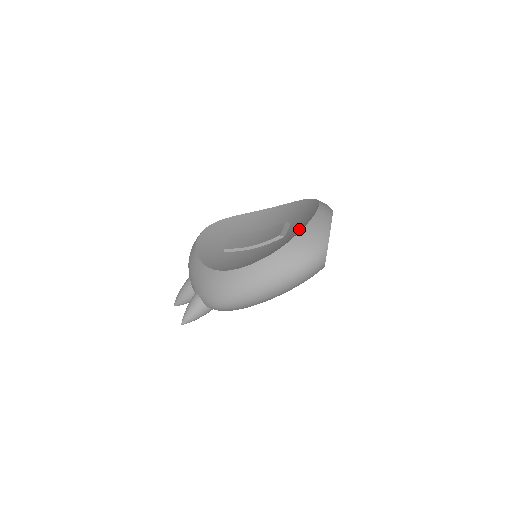
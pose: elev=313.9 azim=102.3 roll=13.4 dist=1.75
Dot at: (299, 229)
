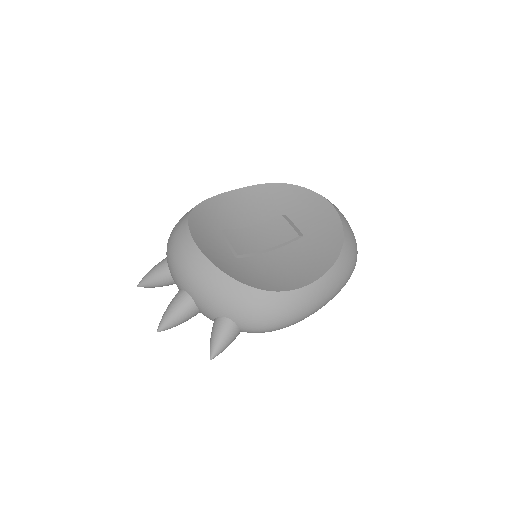
Dot at: (330, 231)
